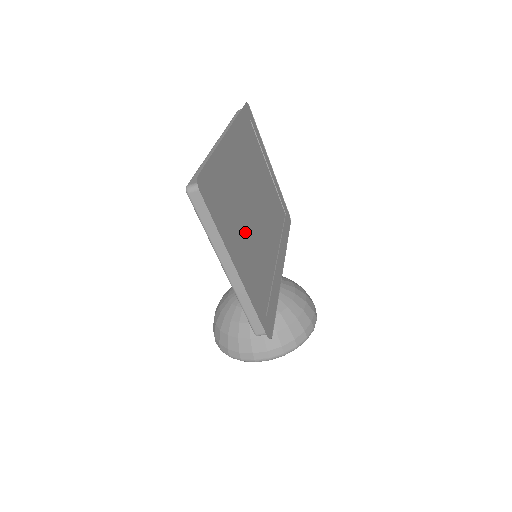
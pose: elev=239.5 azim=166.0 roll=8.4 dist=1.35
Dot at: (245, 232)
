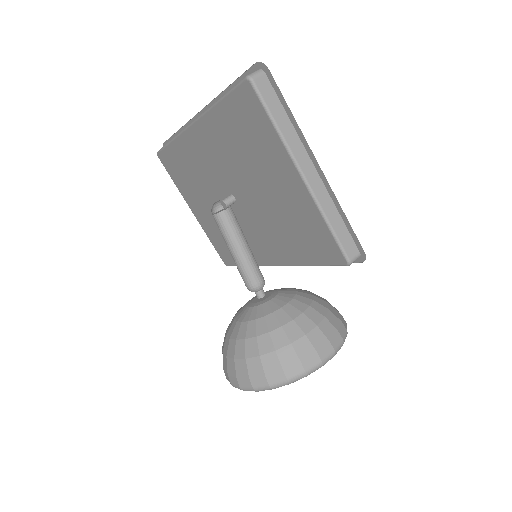
Dot at: occluded
